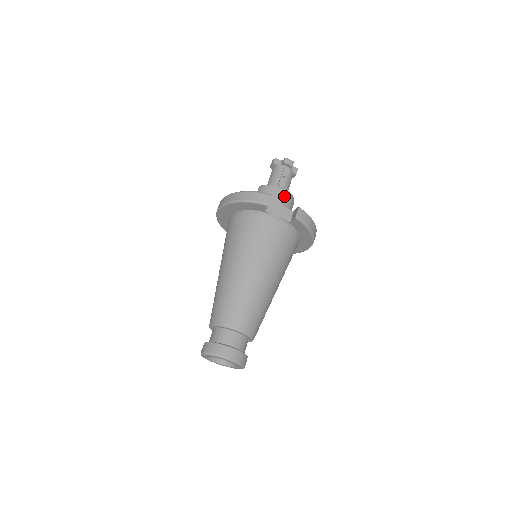
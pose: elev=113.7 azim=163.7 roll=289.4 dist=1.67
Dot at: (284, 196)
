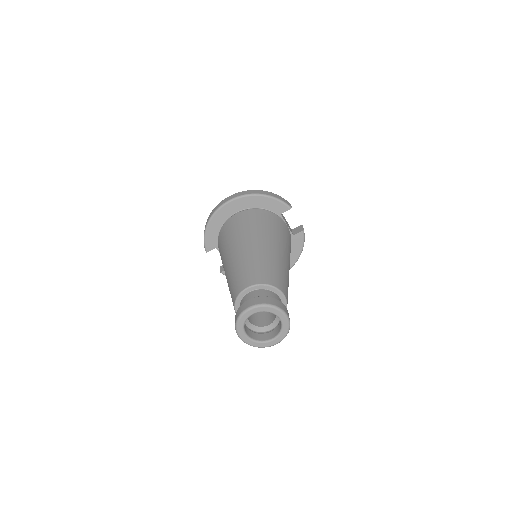
Dot at: occluded
